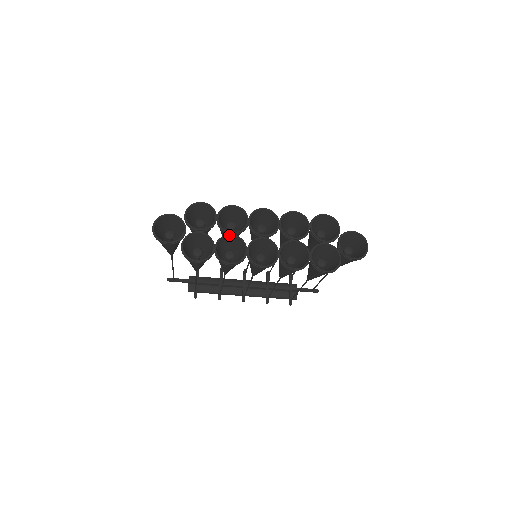
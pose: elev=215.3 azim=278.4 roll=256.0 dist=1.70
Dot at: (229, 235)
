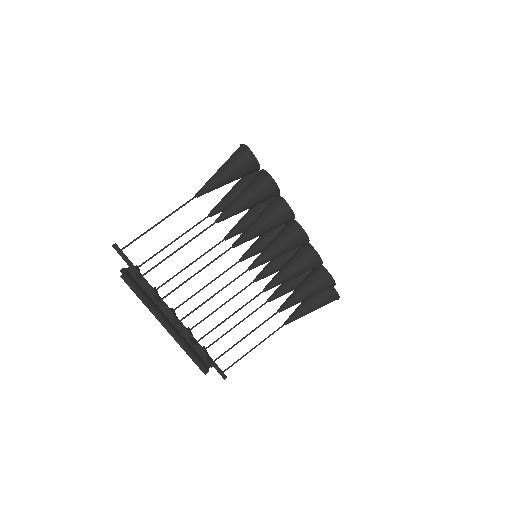
Dot at: occluded
